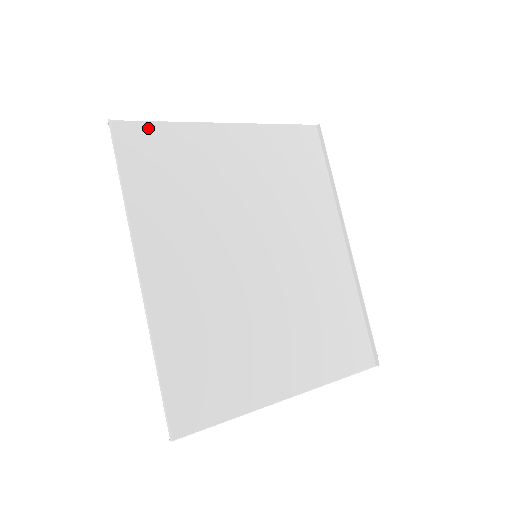
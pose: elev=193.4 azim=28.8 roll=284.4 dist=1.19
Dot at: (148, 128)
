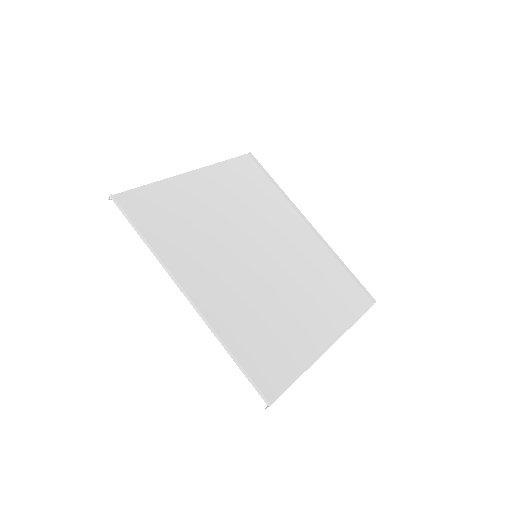
Dot at: (139, 192)
